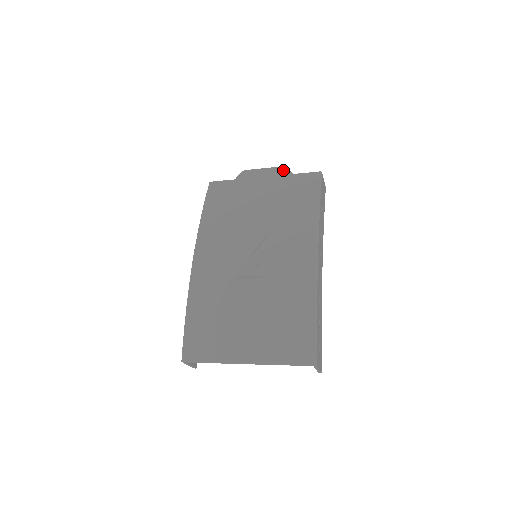
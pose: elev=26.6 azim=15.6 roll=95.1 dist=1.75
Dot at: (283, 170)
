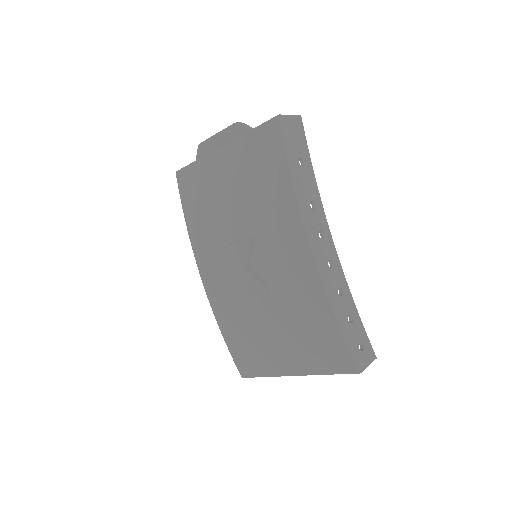
Dot at: (236, 129)
